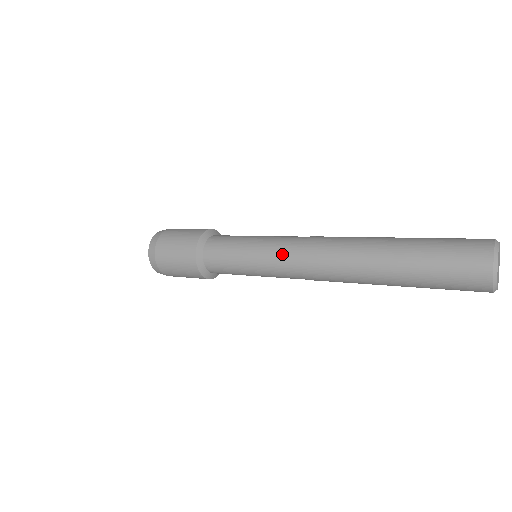
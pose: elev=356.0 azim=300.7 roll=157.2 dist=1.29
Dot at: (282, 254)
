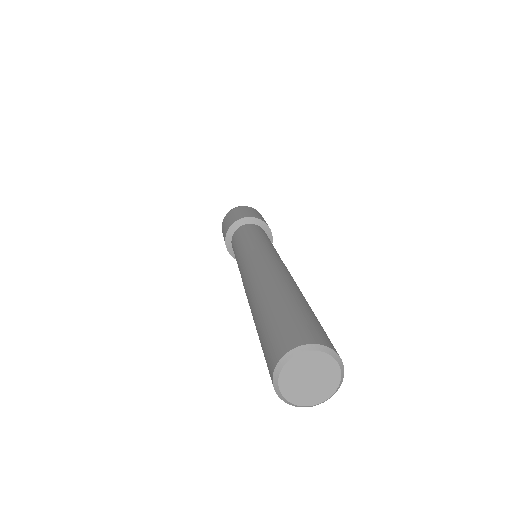
Dot at: occluded
